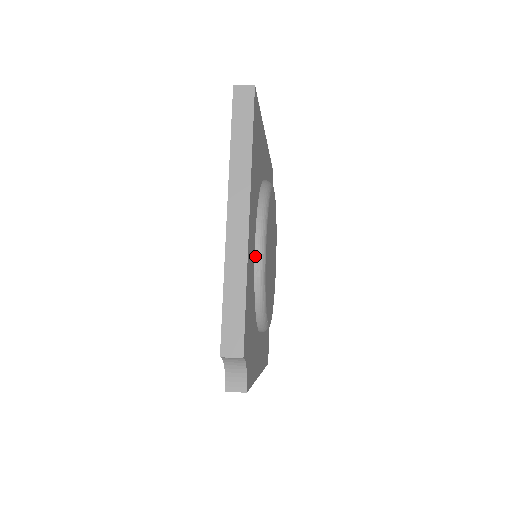
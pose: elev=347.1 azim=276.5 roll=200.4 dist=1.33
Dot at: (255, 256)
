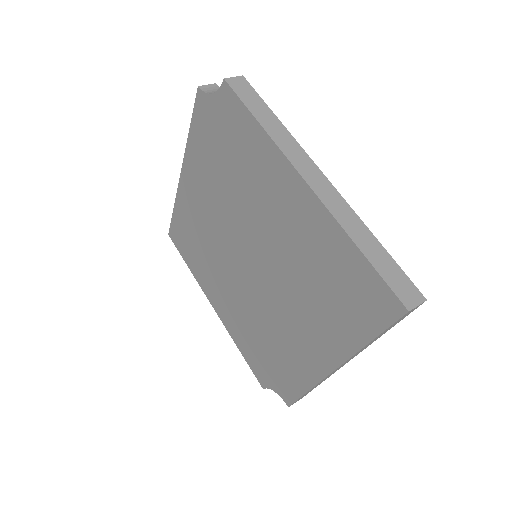
Dot at: occluded
